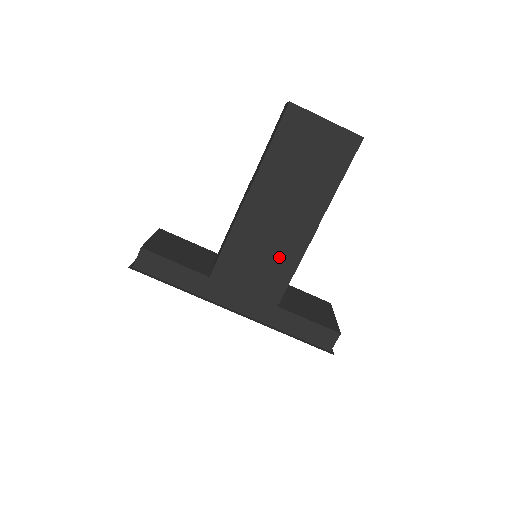
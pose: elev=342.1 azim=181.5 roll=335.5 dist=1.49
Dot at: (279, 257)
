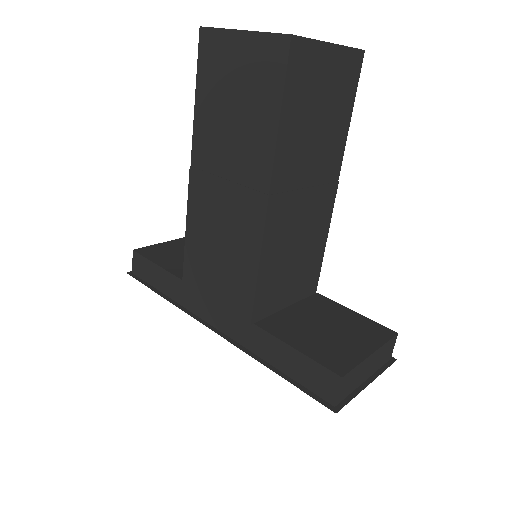
Dot at: (237, 250)
